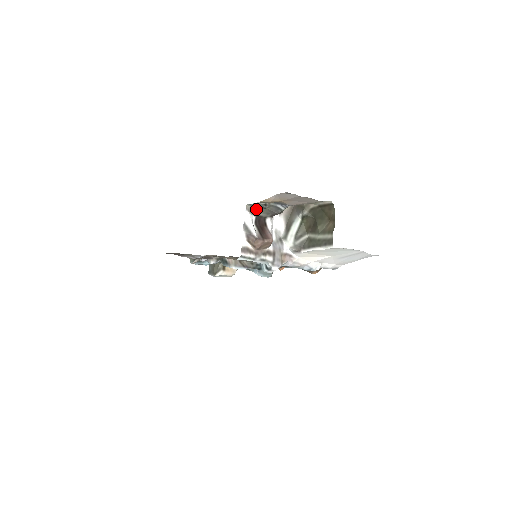
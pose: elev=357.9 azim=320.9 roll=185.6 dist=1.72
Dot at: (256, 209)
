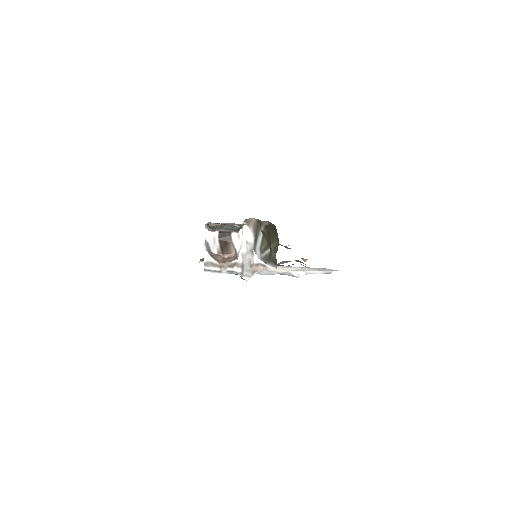
Dot at: (212, 228)
